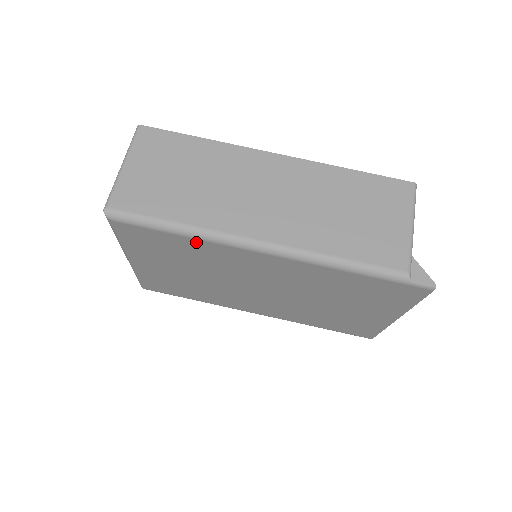
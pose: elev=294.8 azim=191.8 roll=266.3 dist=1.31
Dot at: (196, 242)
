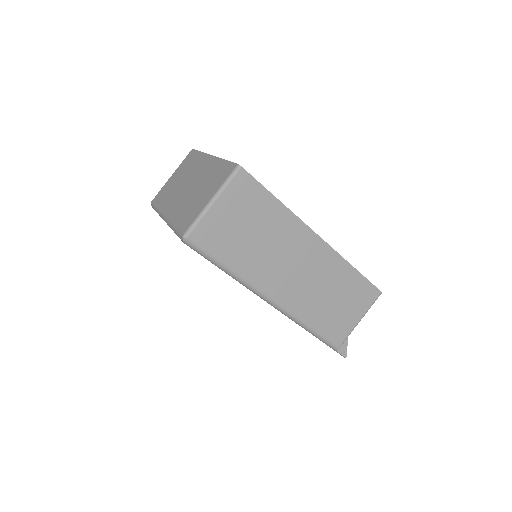
Dot at: occluded
